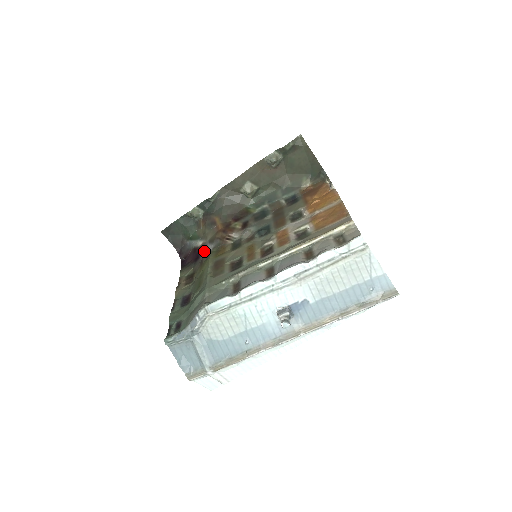
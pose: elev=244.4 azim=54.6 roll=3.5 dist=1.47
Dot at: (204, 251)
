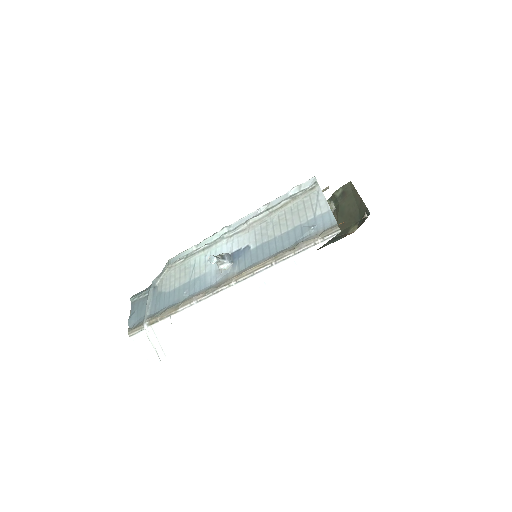
Dot at: occluded
